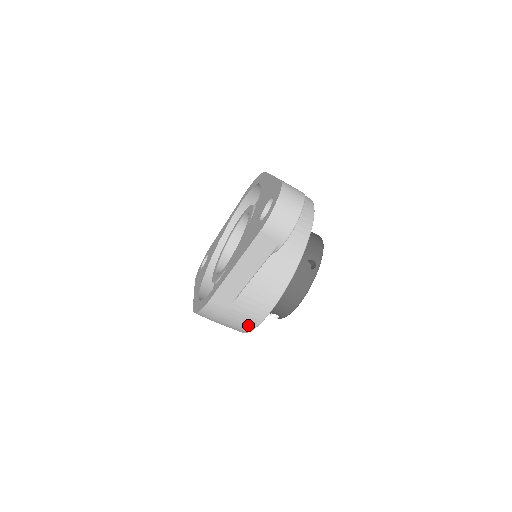
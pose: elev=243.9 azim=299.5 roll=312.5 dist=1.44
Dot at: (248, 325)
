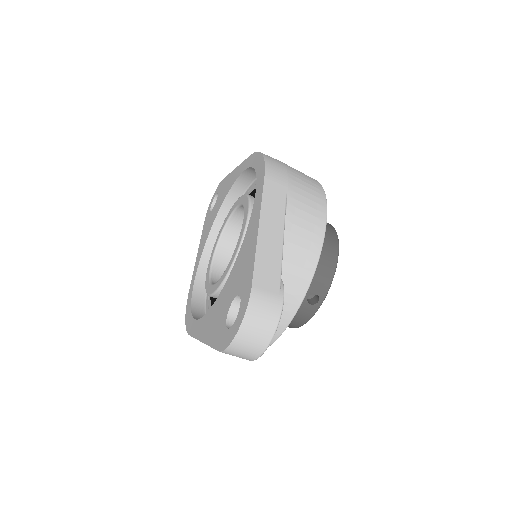
Dot at: occluded
